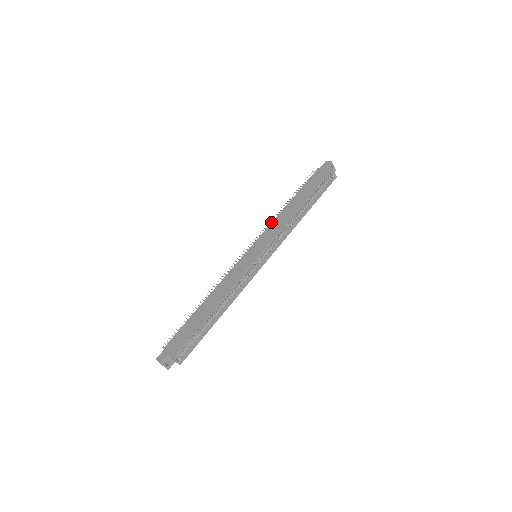
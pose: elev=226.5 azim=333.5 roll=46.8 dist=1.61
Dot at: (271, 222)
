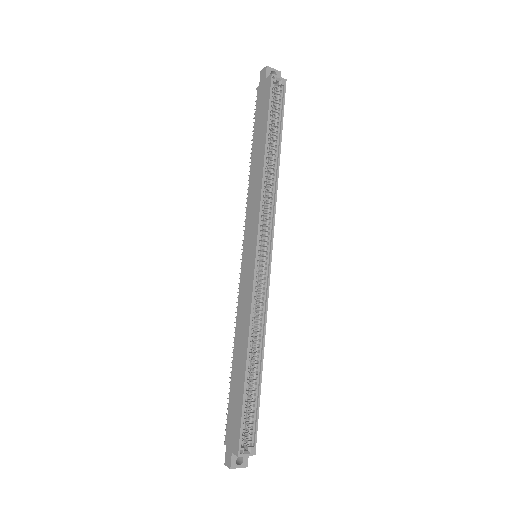
Dot at: occluded
